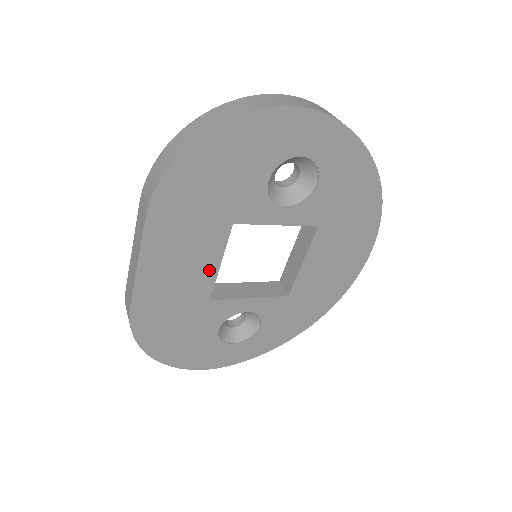
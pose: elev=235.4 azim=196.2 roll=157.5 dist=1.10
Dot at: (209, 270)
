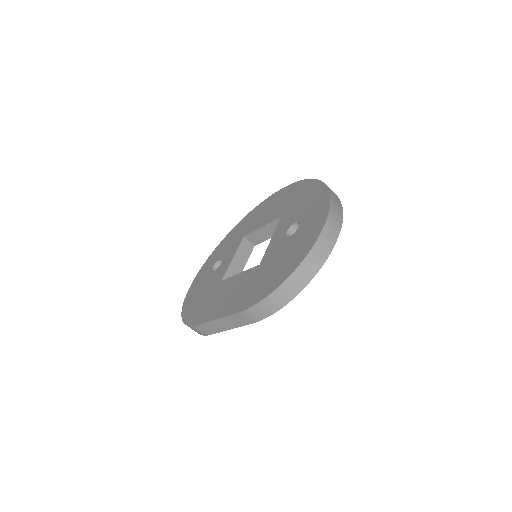
Dot at: occluded
